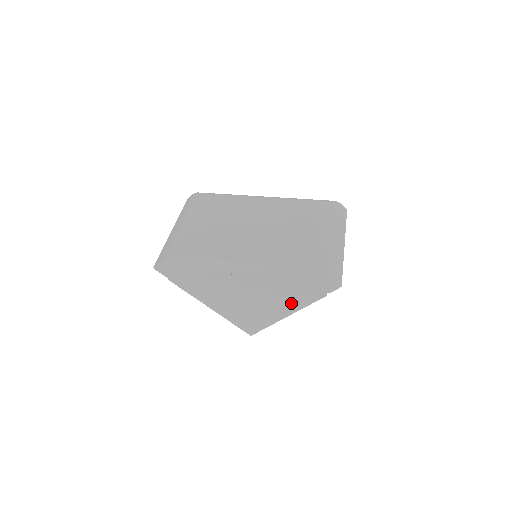
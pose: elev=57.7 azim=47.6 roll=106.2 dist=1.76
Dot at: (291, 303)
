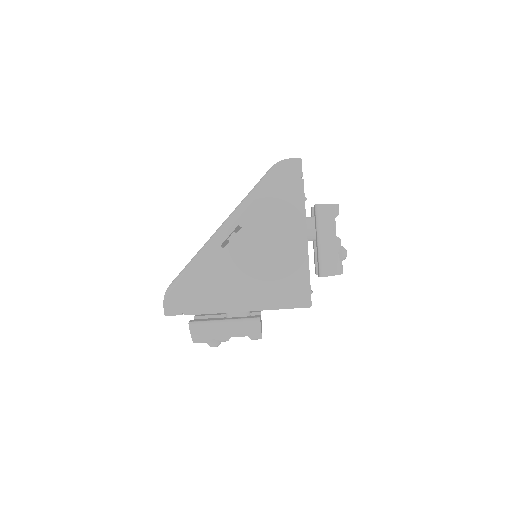
Dot at: (292, 222)
